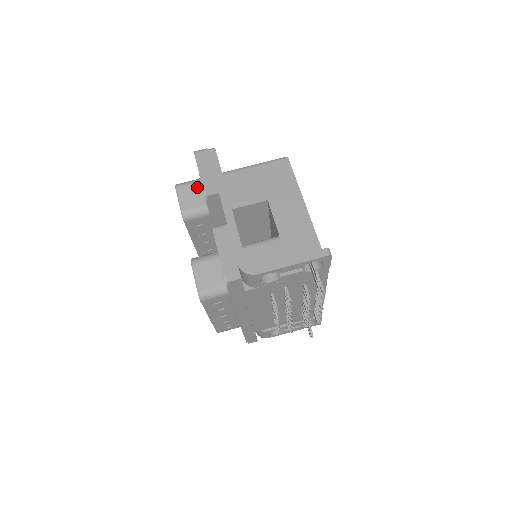
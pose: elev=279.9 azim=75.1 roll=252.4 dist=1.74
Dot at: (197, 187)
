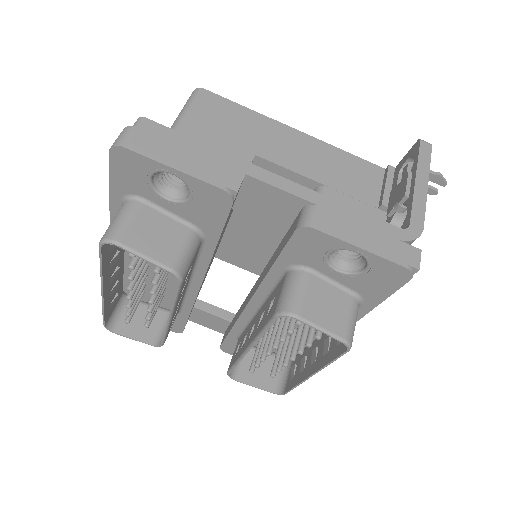
Dot at: (146, 214)
